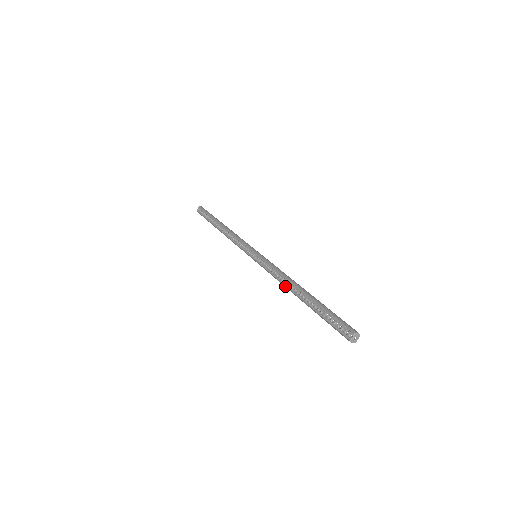
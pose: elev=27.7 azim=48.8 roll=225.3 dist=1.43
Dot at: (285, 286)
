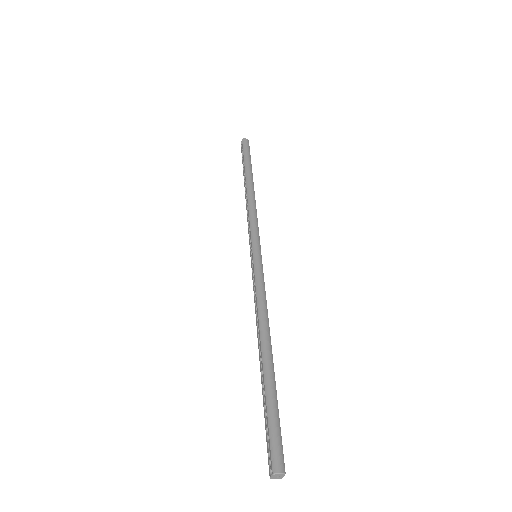
Dot at: (257, 330)
